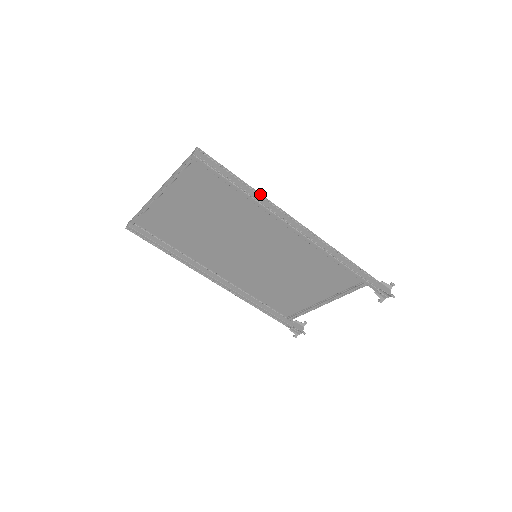
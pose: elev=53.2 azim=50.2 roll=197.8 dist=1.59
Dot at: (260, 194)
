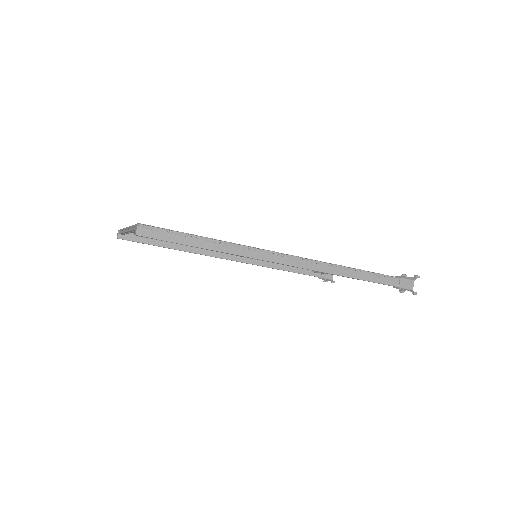
Dot at: (230, 243)
